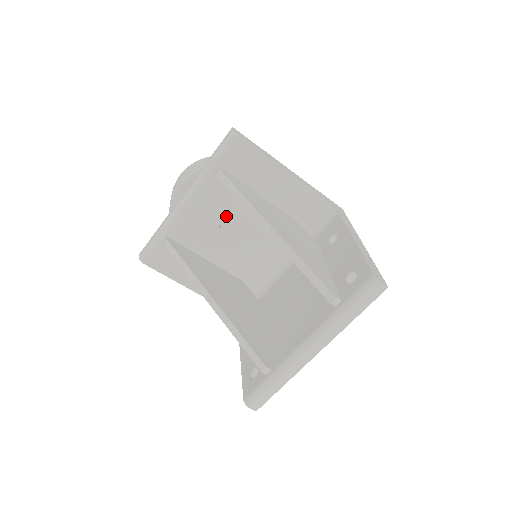
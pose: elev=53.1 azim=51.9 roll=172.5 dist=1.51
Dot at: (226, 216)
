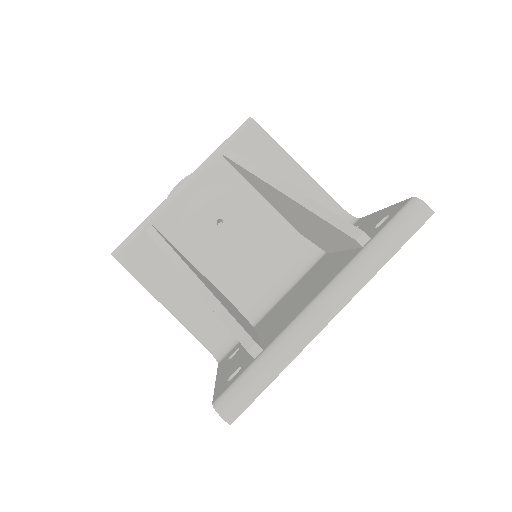
Dot at: (227, 210)
